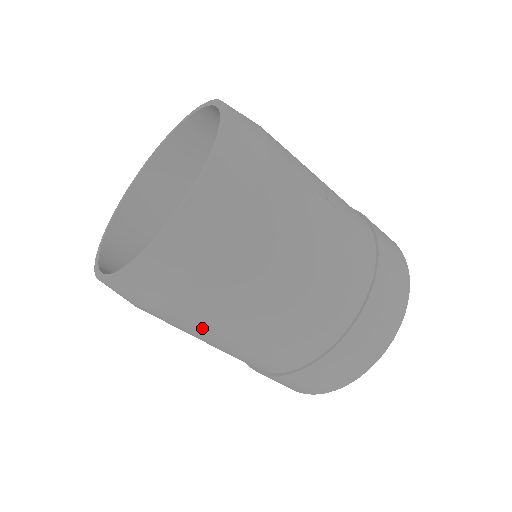
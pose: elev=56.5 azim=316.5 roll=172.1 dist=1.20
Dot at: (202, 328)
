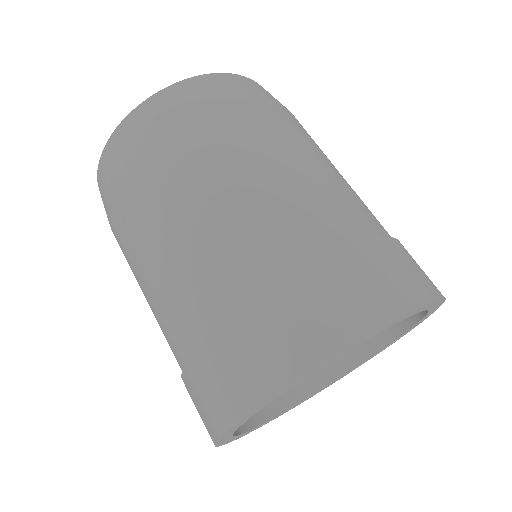
Dot at: (159, 201)
